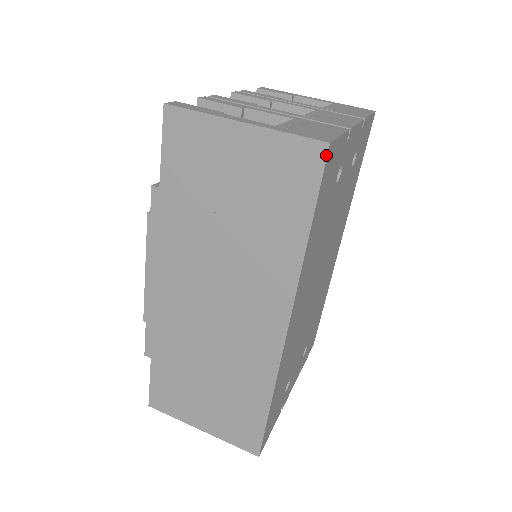
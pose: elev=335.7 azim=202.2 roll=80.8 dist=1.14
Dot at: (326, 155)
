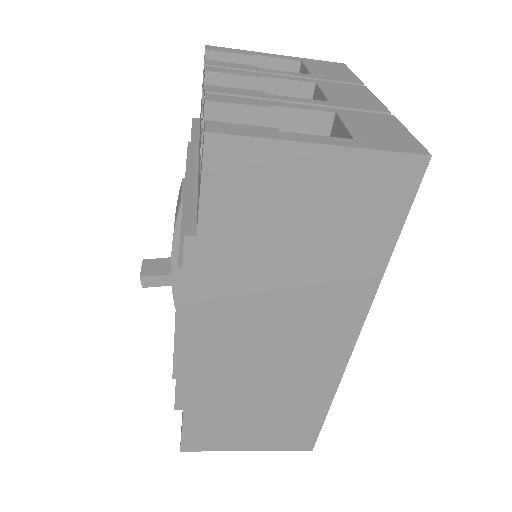
Dot at: (425, 169)
